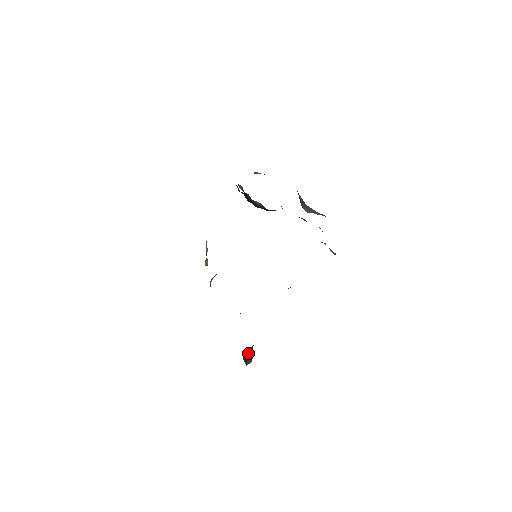
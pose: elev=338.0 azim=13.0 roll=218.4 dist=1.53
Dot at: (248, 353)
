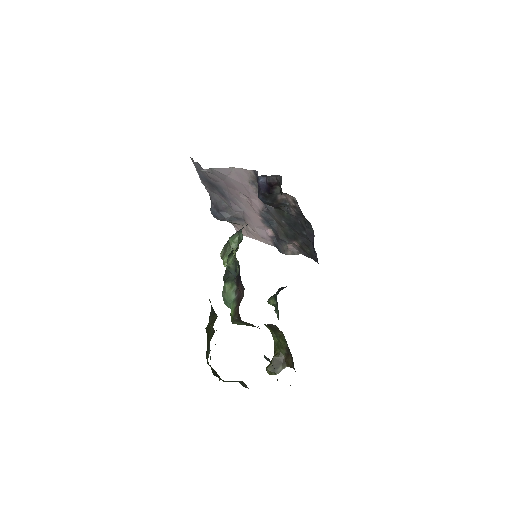
Dot at: (275, 360)
